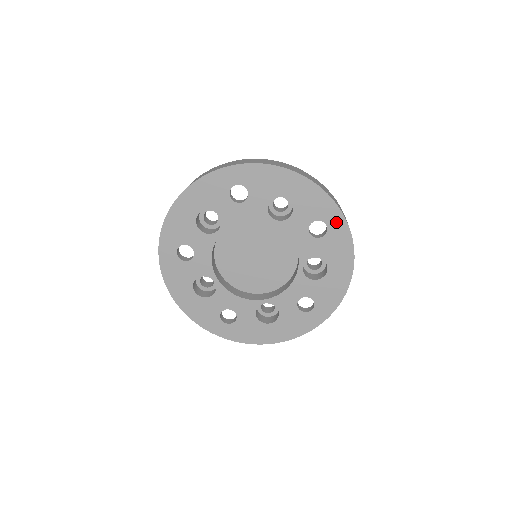
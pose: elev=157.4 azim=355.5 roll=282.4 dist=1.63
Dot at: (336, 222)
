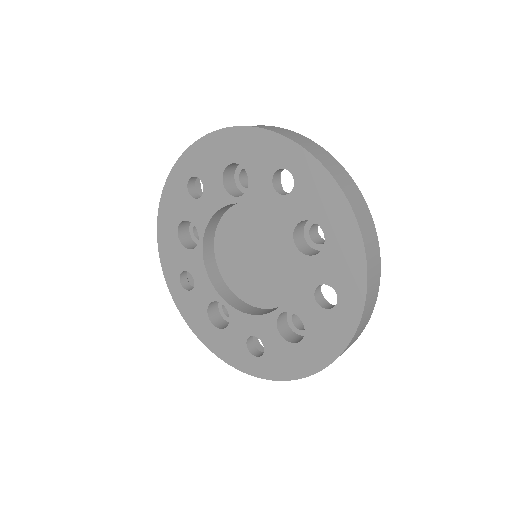
Dot at: (349, 310)
